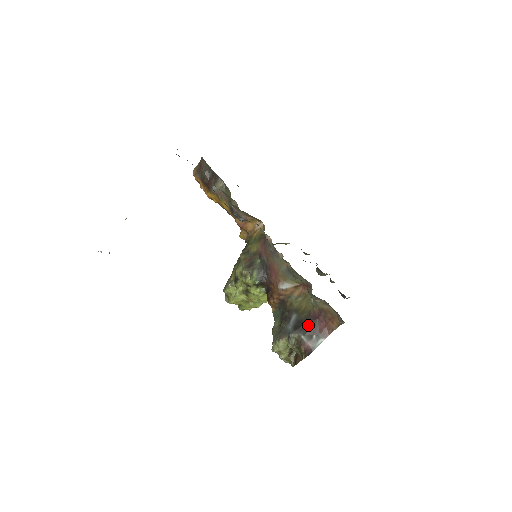
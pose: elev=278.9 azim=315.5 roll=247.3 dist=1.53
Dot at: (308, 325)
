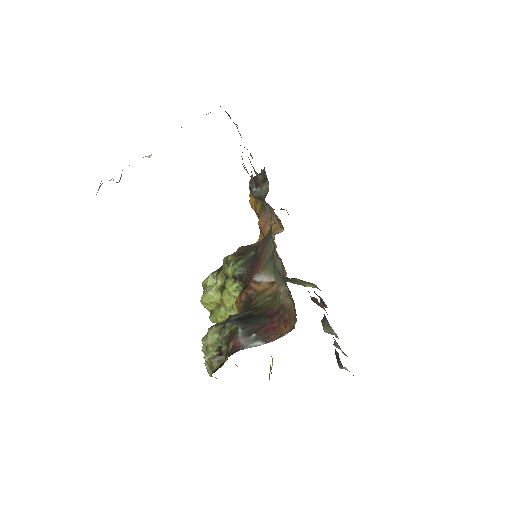
Dot at: (256, 321)
